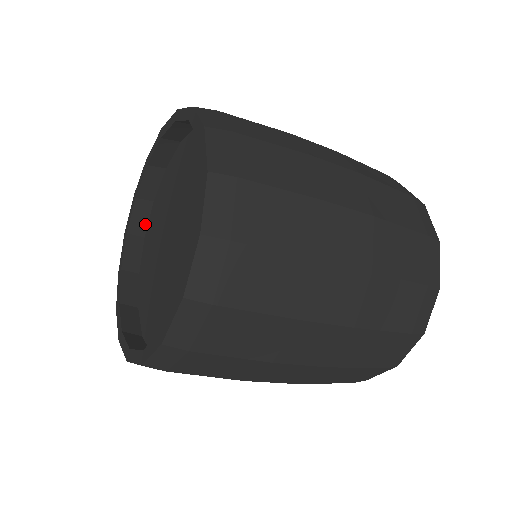
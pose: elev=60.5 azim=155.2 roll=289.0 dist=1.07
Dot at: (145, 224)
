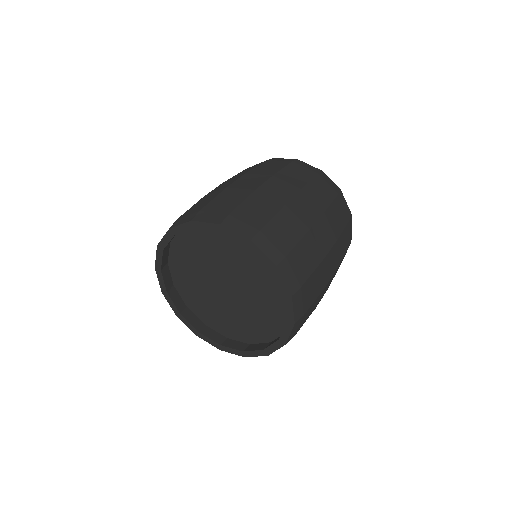
Dot at: (173, 238)
